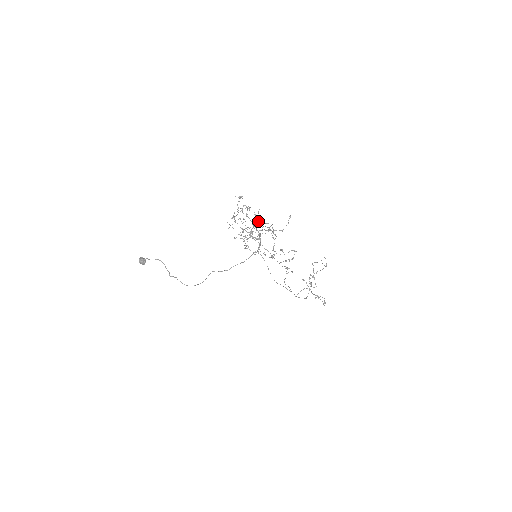
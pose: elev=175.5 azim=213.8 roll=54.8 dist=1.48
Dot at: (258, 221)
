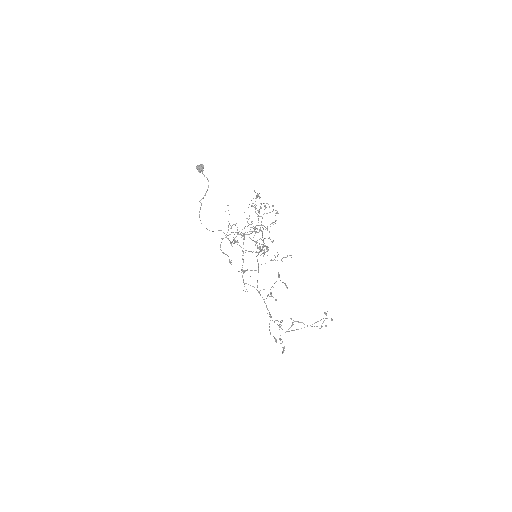
Dot at: occluded
